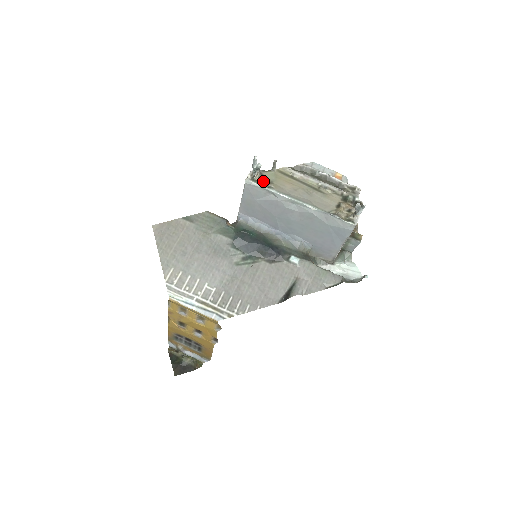
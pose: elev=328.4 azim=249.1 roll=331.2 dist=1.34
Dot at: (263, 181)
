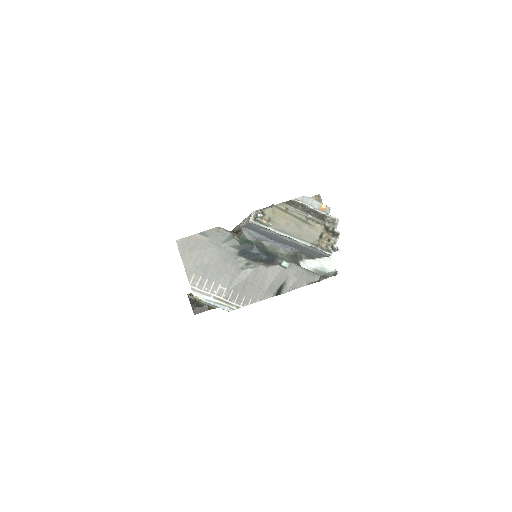
Dot at: (263, 221)
